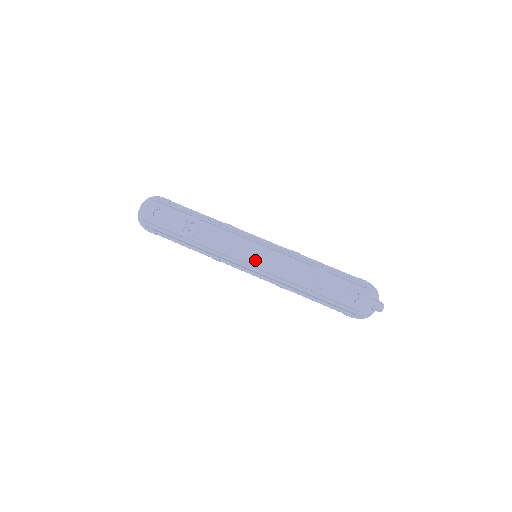
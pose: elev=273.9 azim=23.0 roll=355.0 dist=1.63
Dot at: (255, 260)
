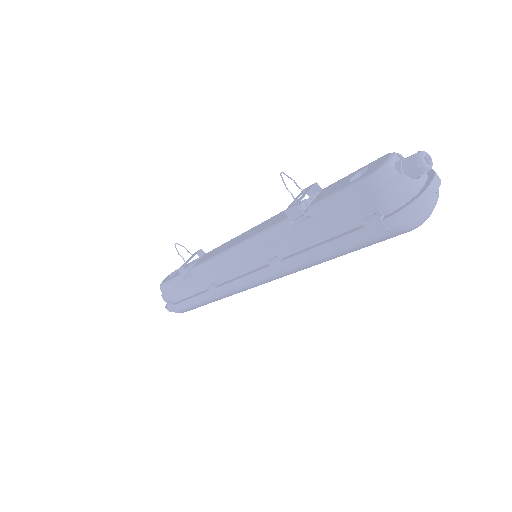
Dot at: (238, 242)
